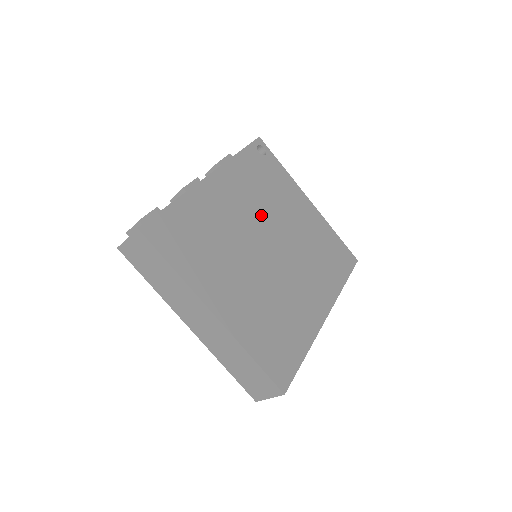
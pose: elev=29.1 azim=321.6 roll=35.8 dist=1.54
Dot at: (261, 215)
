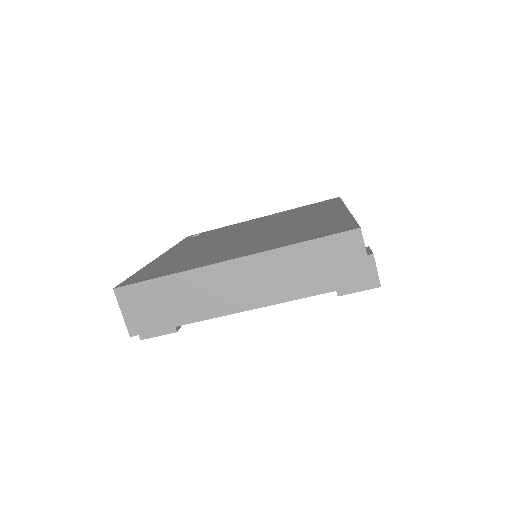
Dot at: occluded
